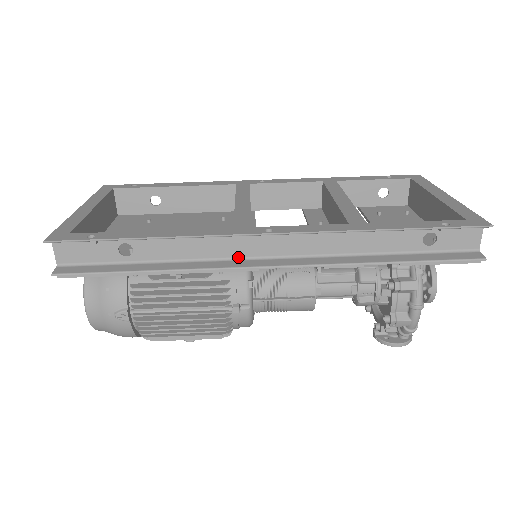
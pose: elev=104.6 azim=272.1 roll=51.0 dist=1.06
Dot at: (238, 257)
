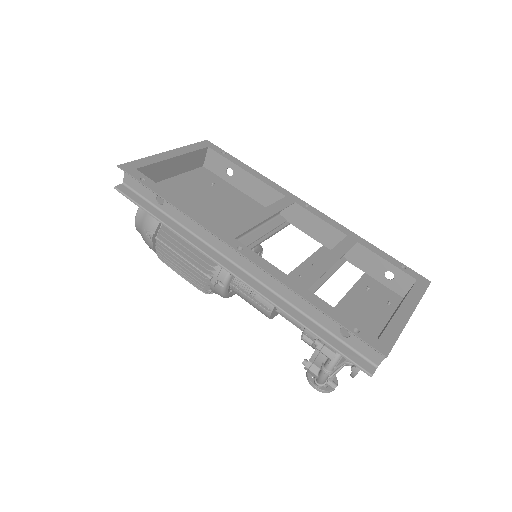
Dot at: (219, 251)
